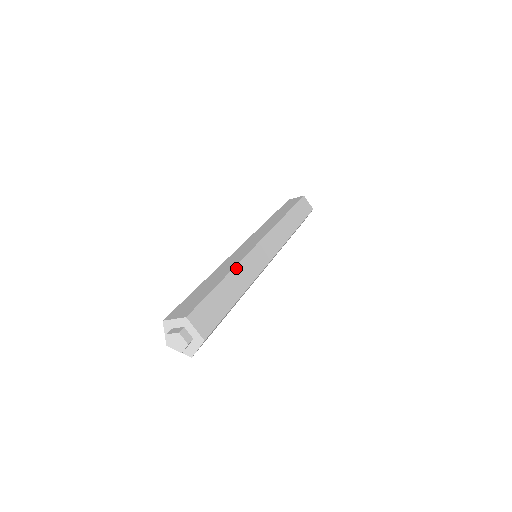
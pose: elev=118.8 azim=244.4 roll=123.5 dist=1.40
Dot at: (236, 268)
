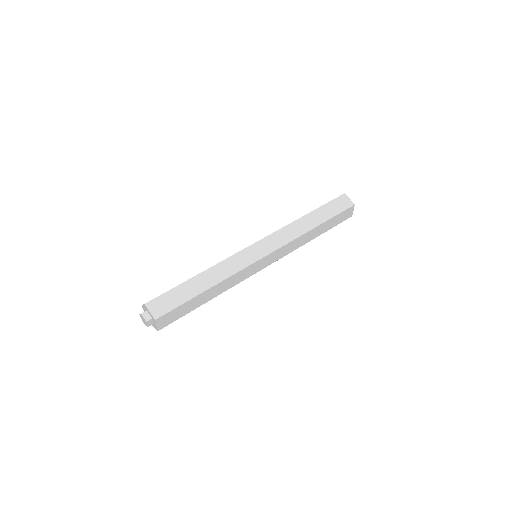
Dot at: (212, 268)
